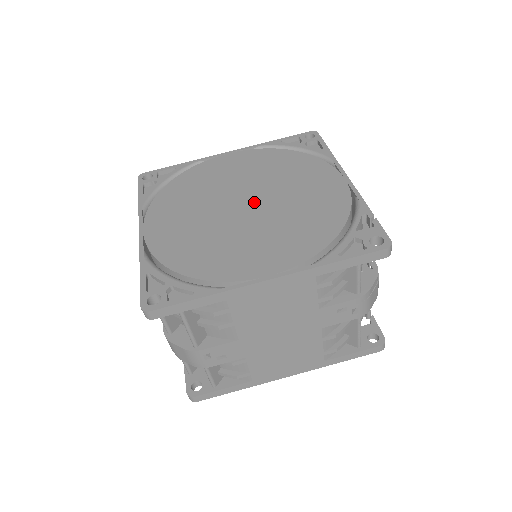
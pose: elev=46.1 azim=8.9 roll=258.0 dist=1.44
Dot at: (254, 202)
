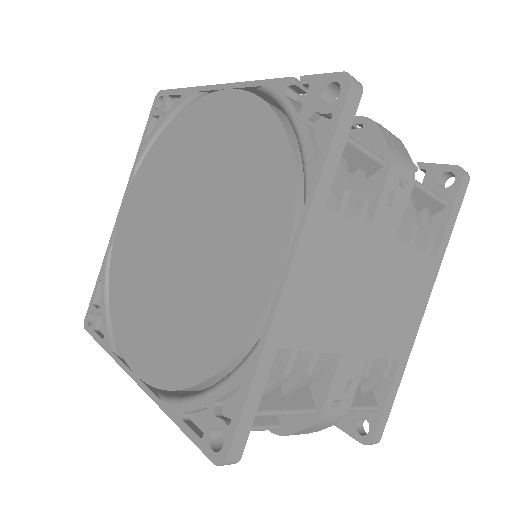
Dot at: (185, 221)
